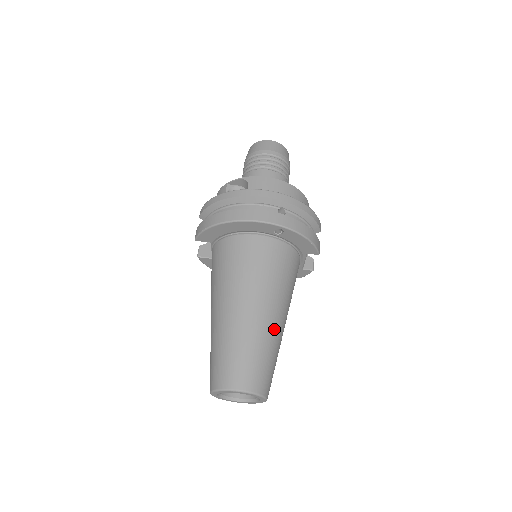
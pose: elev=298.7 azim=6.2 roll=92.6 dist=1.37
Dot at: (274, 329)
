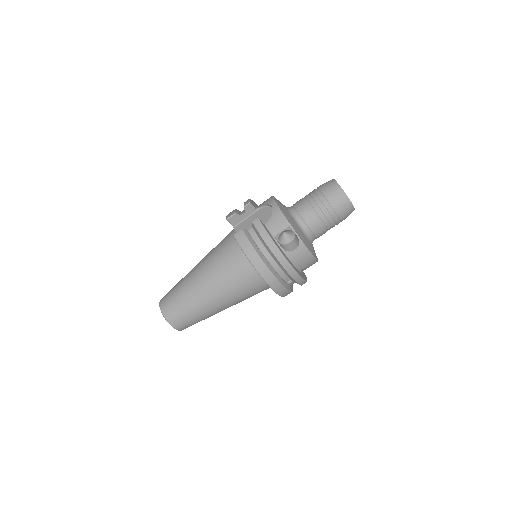
Dot at: occluded
